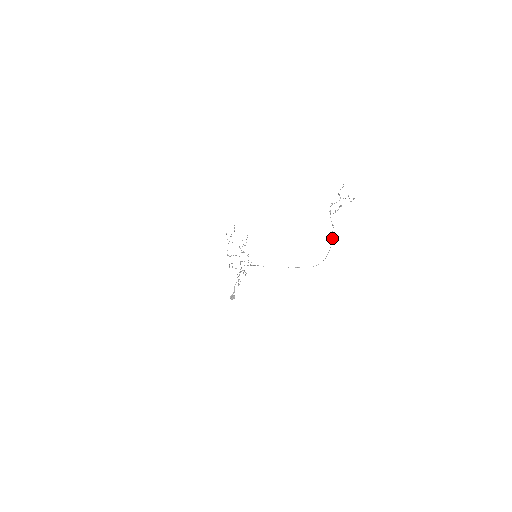
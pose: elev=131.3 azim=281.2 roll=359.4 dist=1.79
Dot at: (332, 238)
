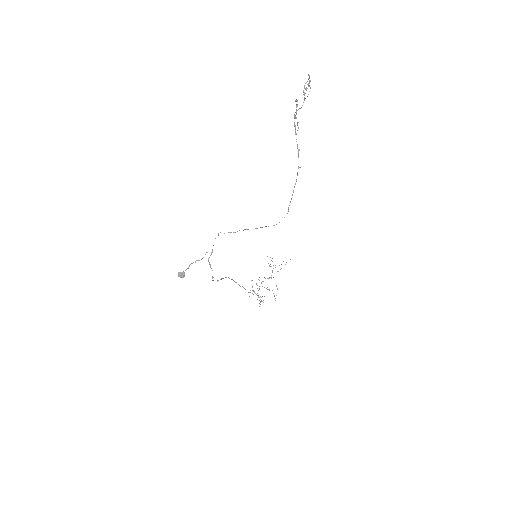
Dot at: (297, 172)
